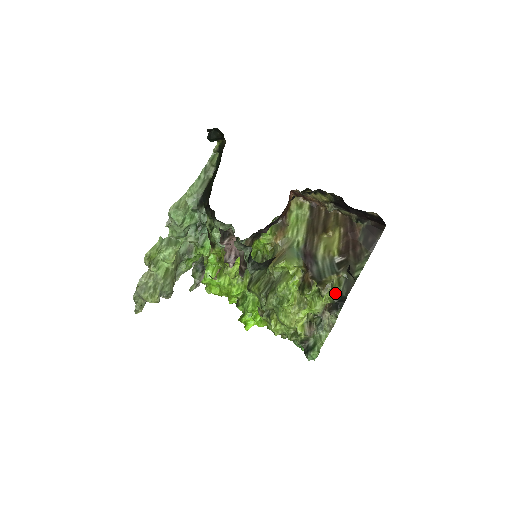
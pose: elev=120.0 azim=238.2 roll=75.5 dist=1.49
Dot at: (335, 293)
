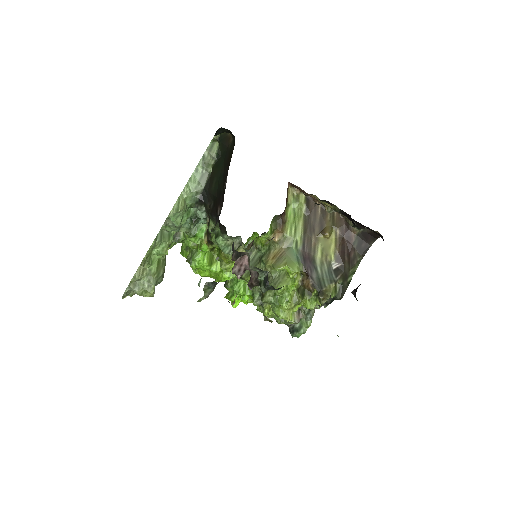
Dot at: occluded
